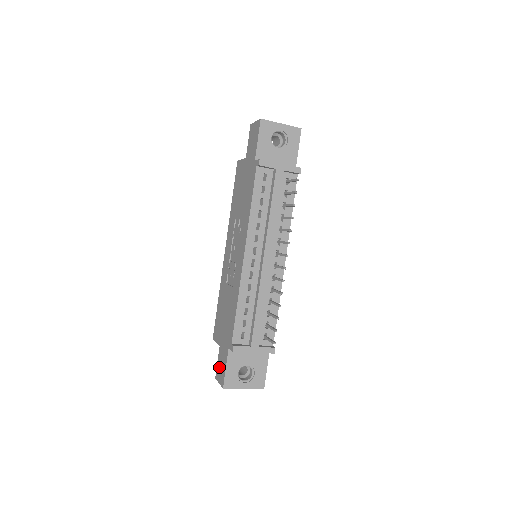
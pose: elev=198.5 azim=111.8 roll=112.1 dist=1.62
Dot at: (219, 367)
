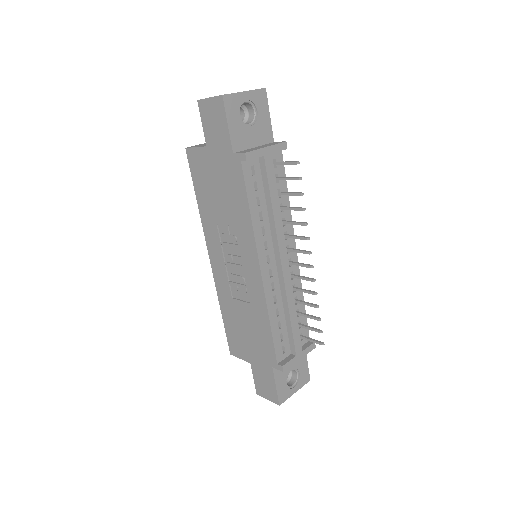
Dot at: (260, 385)
